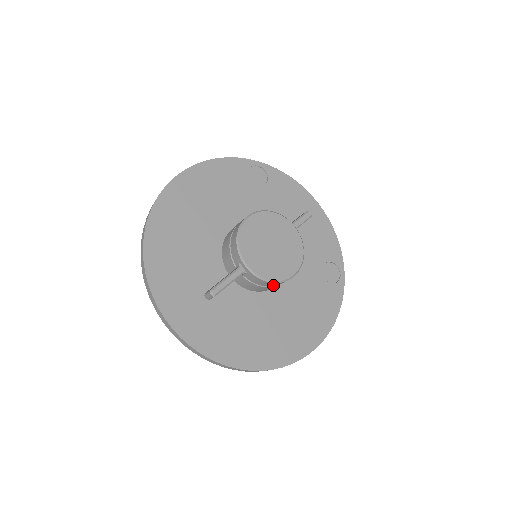
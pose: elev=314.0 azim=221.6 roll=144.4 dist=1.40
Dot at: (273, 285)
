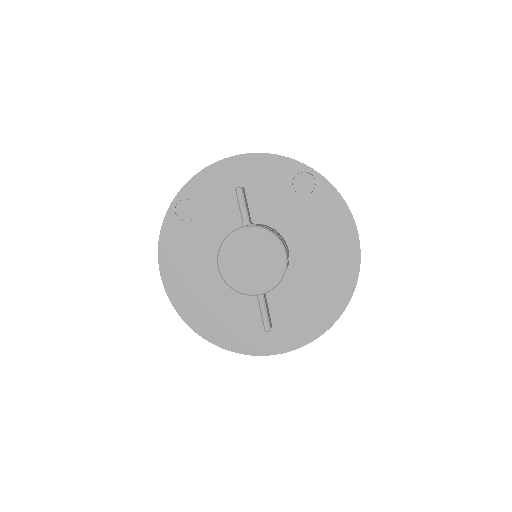
Dot at: occluded
